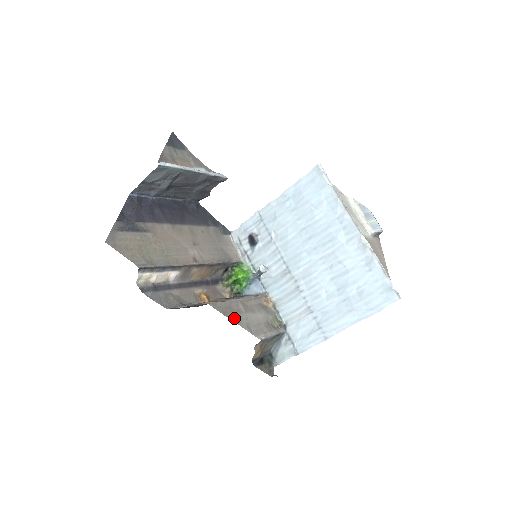
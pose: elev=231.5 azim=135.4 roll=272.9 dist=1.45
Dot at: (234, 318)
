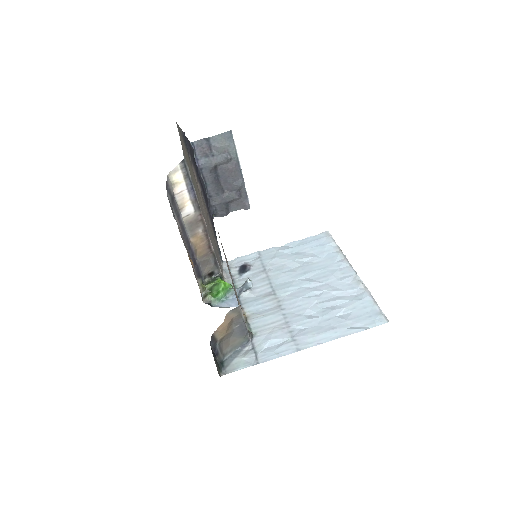
Dot at: occluded
